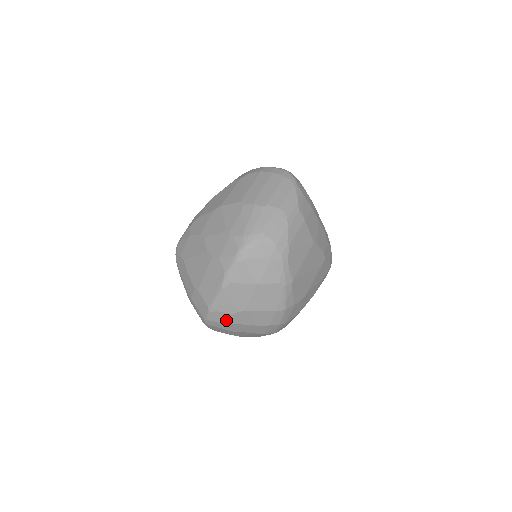
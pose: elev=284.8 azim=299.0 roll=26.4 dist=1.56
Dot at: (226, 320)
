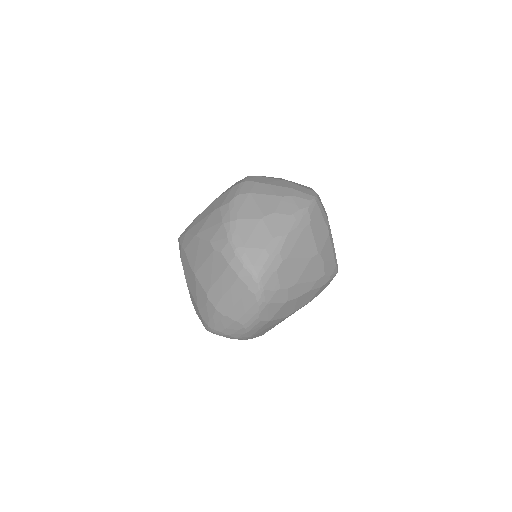
Dot at: occluded
